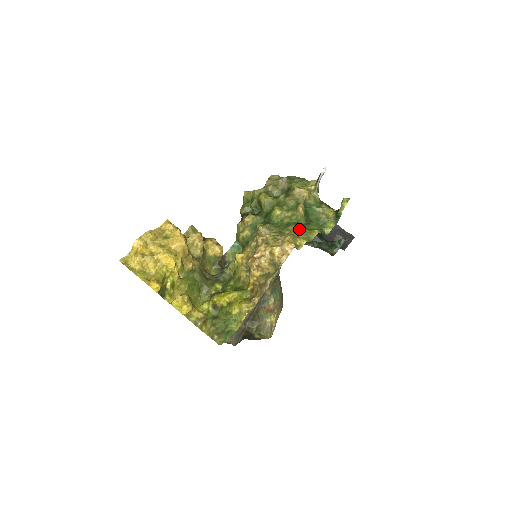
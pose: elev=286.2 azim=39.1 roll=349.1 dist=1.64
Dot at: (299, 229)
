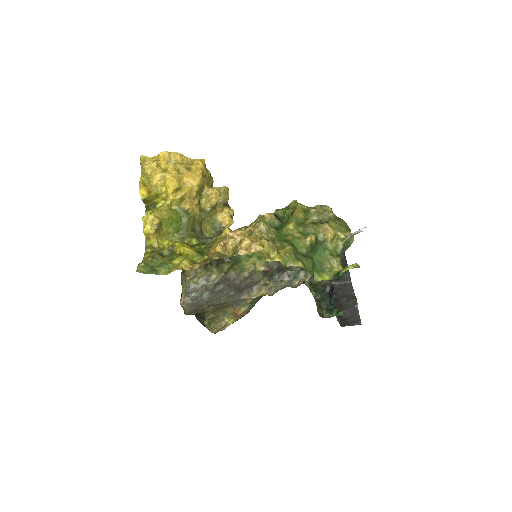
Dot at: (288, 249)
